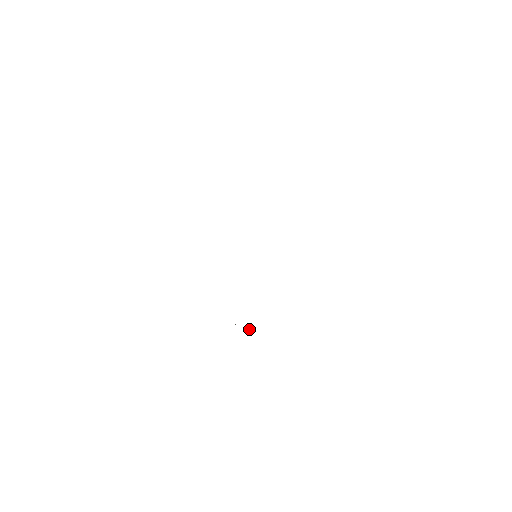
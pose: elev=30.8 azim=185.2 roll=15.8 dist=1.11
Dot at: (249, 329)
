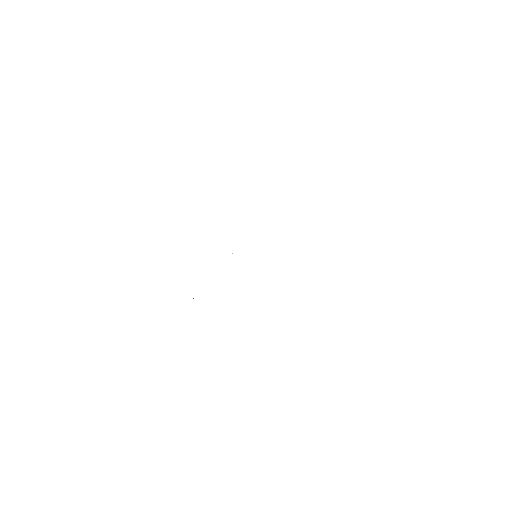
Dot at: occluded
